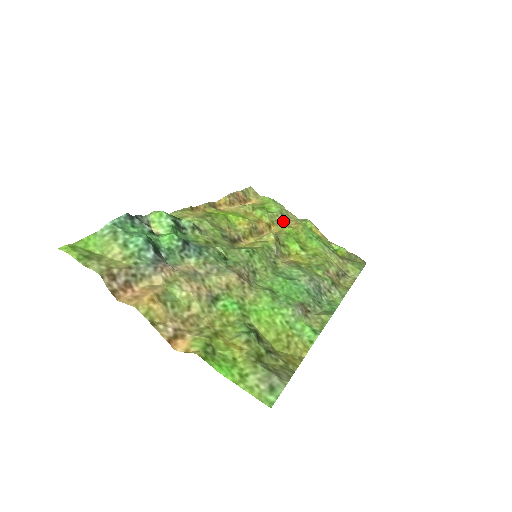
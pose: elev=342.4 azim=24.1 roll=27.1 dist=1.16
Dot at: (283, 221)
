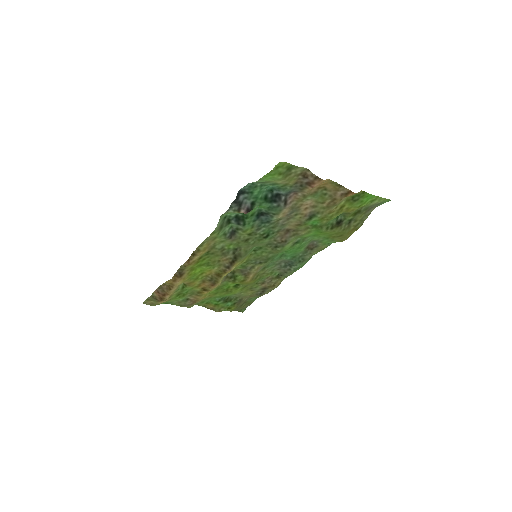
Dot at: (196, 298)
